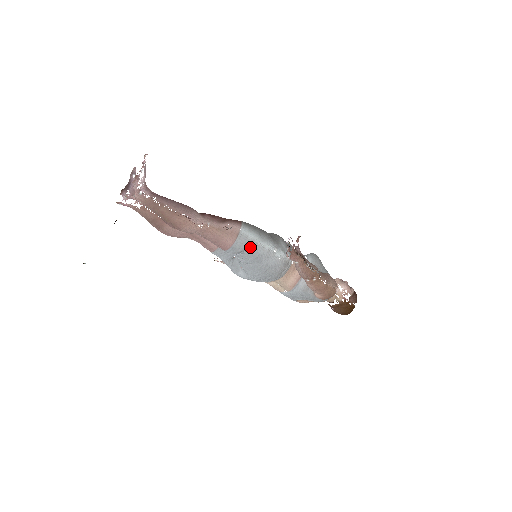
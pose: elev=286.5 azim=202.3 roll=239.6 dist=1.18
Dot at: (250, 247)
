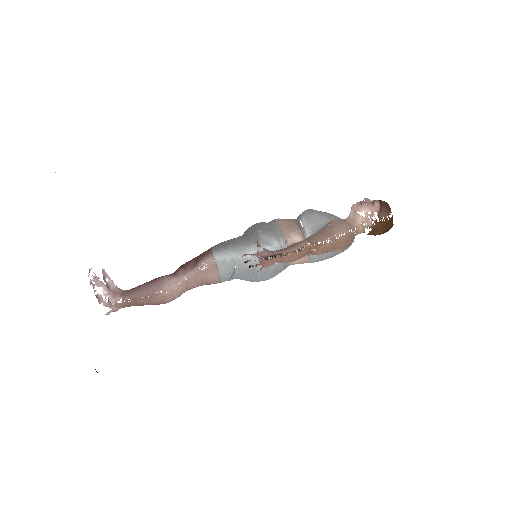
Dot at: (235, 268)
